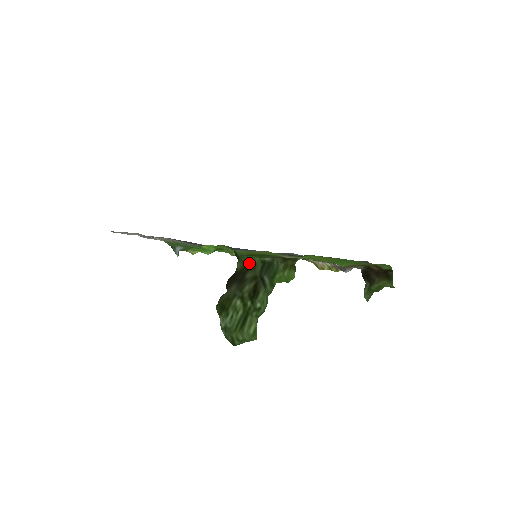
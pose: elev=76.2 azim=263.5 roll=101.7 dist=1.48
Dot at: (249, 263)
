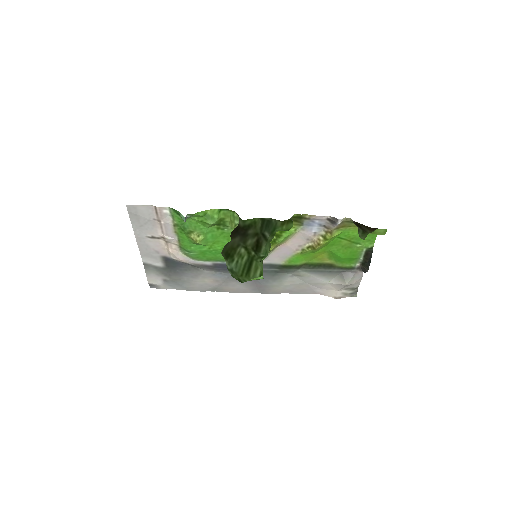
Dot at: (250, 223)
